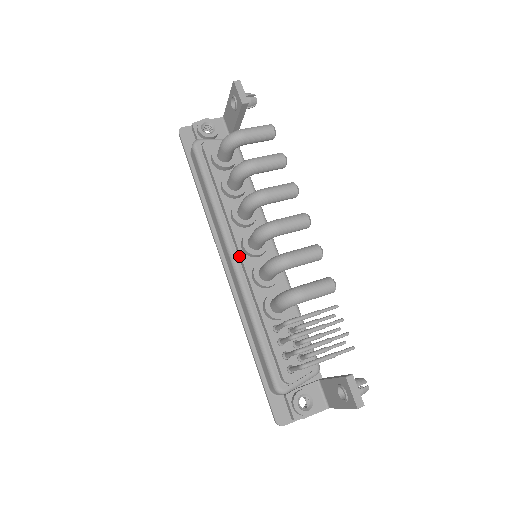
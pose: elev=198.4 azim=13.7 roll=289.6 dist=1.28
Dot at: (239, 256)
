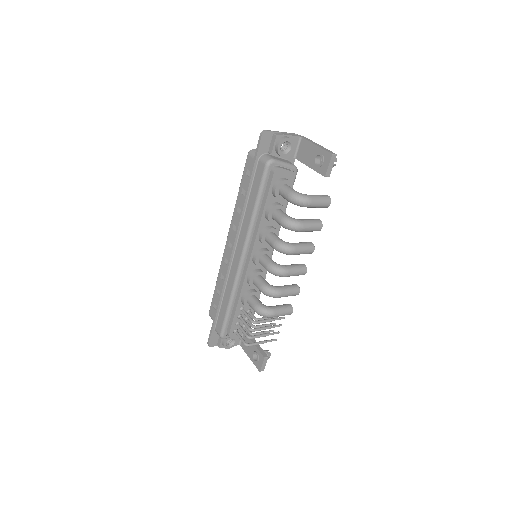
Dot at: (247, 259)
